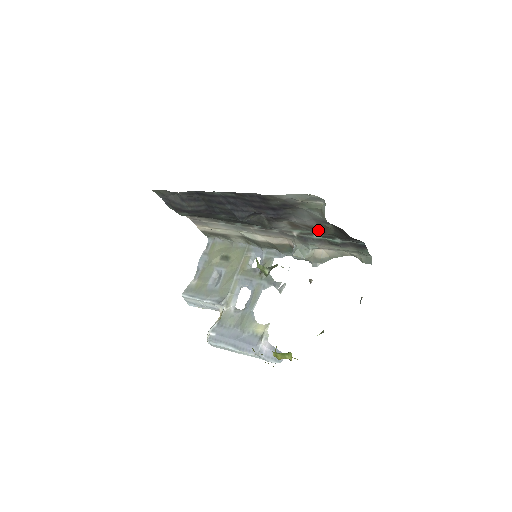
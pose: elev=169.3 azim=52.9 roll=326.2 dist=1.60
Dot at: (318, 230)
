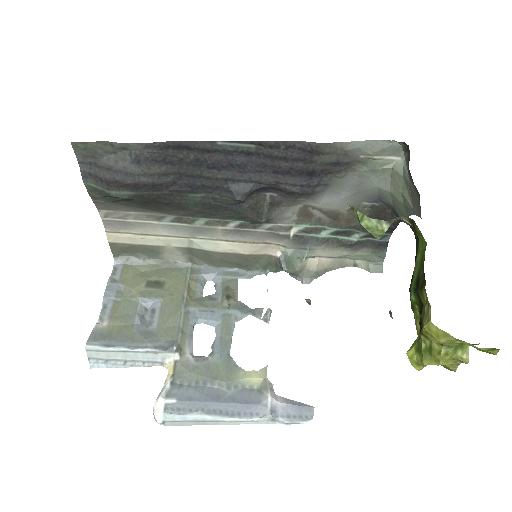
Dot at: (339, 220)
